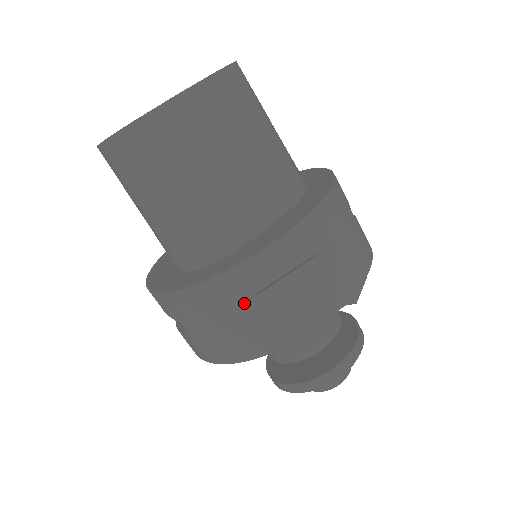
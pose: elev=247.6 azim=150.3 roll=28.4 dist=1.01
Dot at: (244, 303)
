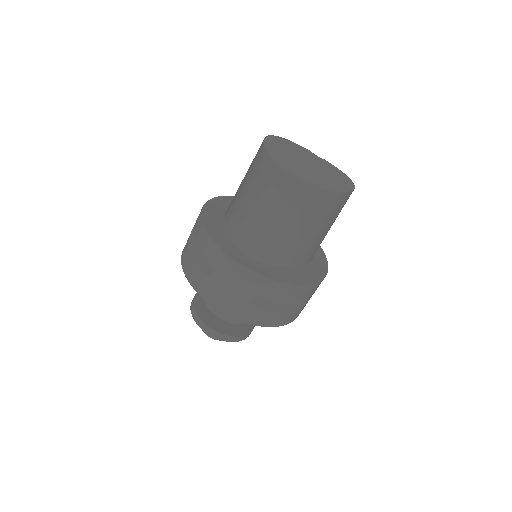
Dot at: (260, 295)
